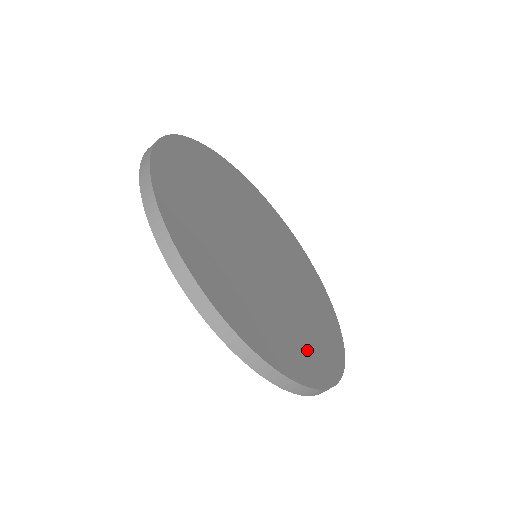
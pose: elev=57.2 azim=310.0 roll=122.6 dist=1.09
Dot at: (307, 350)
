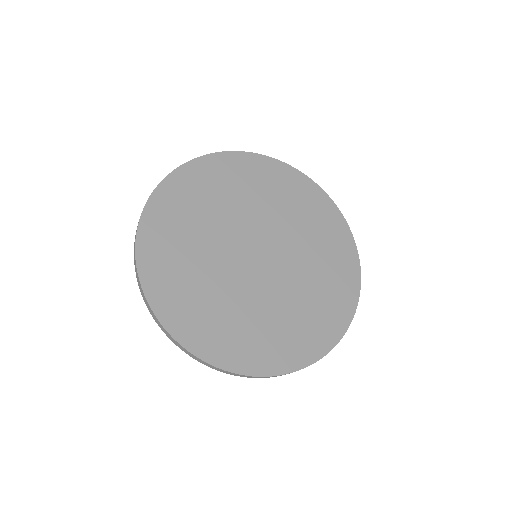
Dot at: (285, 340)
